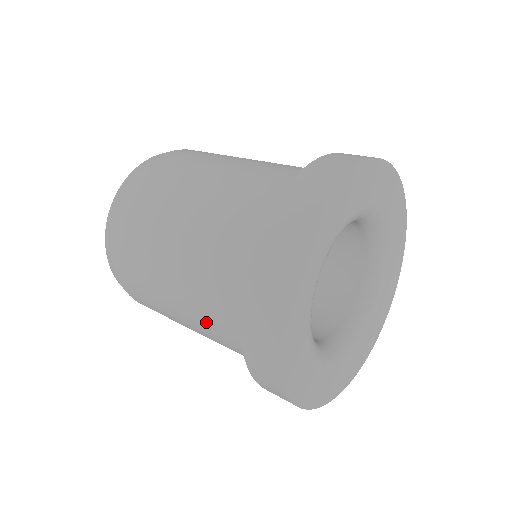
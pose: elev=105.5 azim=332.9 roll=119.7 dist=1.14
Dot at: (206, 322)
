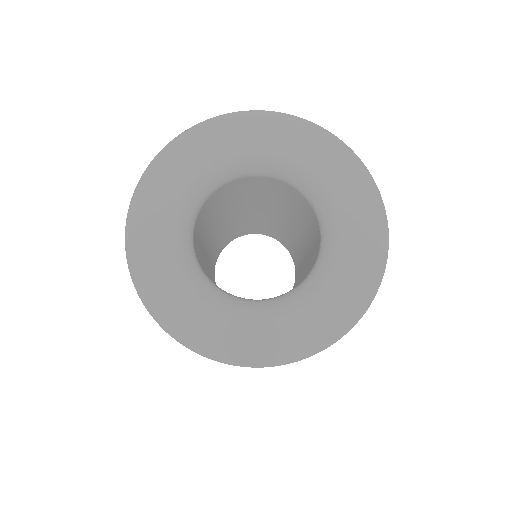
Dot at: occluded
